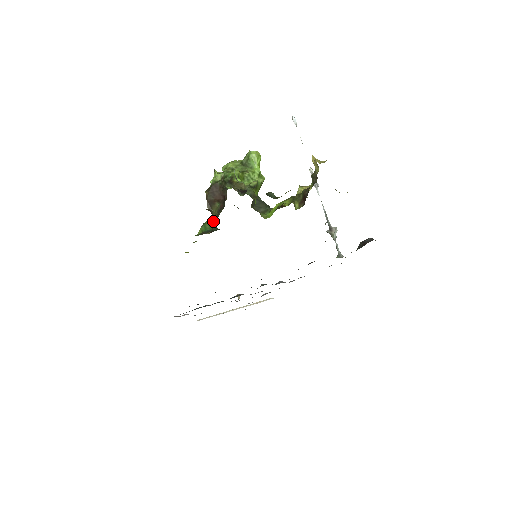
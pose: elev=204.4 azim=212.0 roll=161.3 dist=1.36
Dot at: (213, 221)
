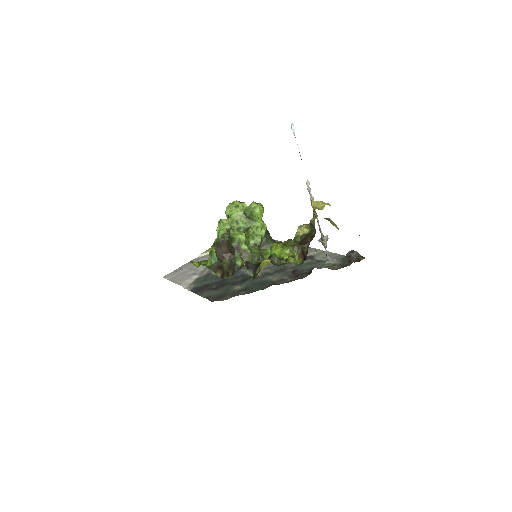
Dot at: (223, 270)
